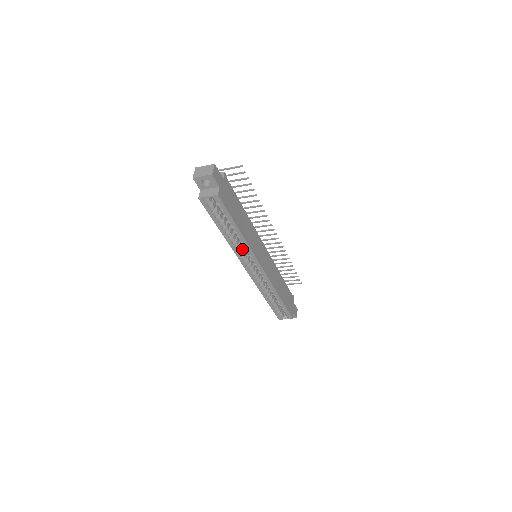
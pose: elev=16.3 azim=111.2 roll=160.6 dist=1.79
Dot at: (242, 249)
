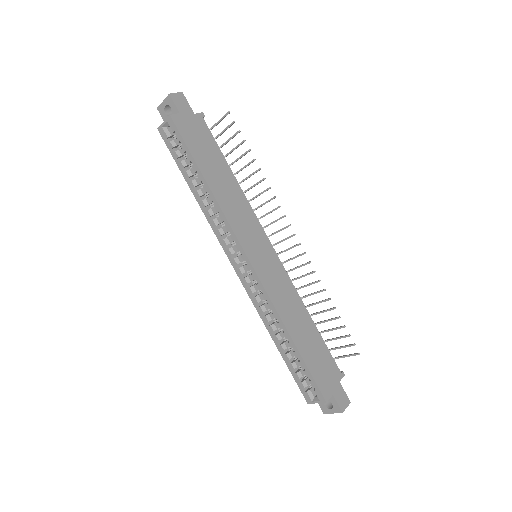
Dot at: (223, 226)
